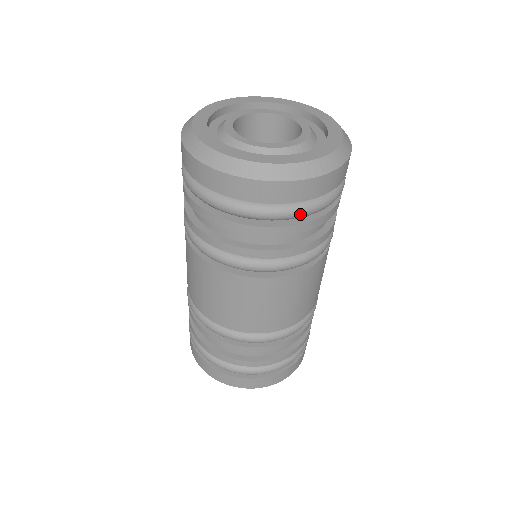
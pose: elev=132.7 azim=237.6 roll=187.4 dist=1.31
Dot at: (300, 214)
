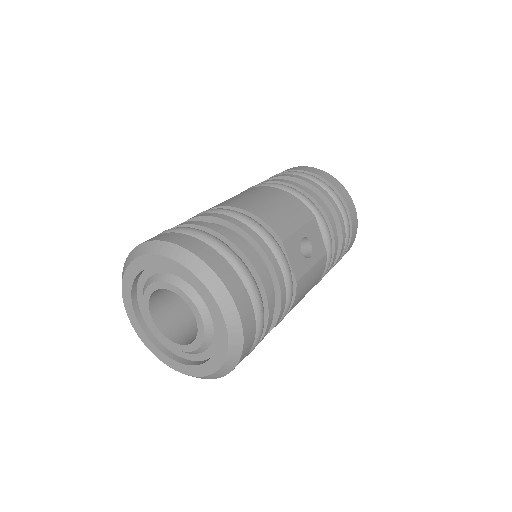
Dot at: occluded
